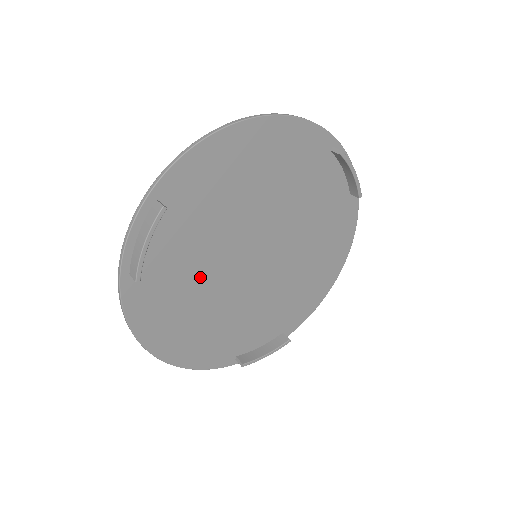
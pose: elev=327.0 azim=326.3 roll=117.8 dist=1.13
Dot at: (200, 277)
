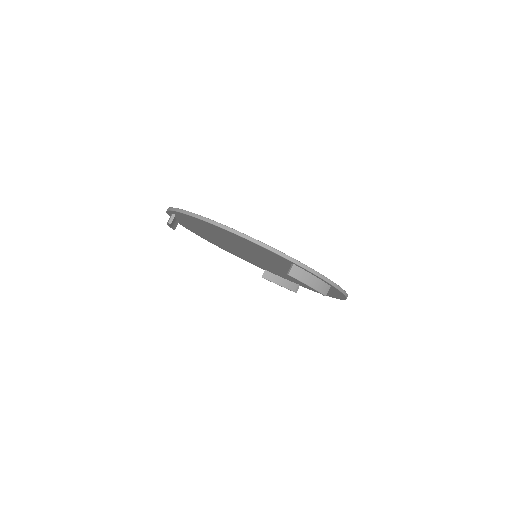
Dot at: (219, 241)
